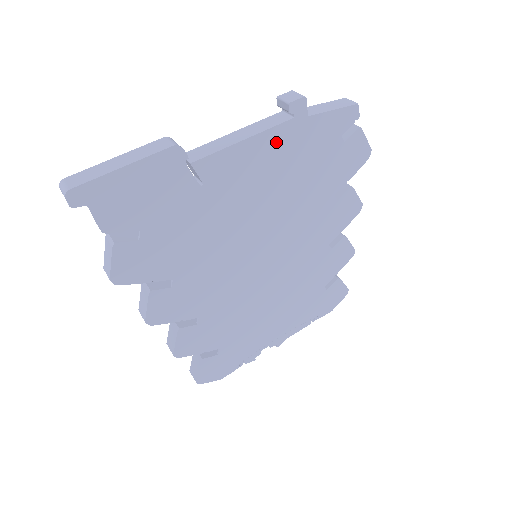
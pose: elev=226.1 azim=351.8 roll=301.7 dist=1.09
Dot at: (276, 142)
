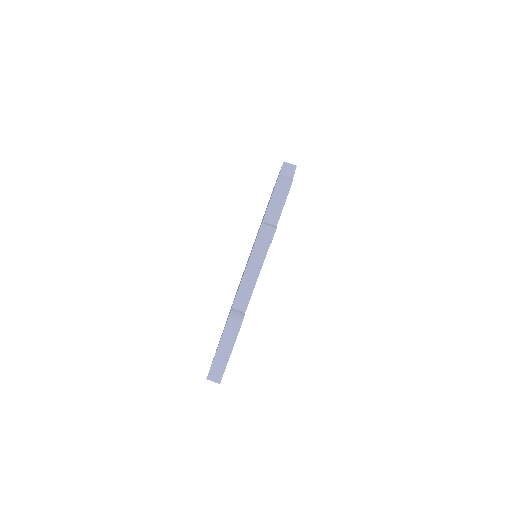
Dot at: occluded
